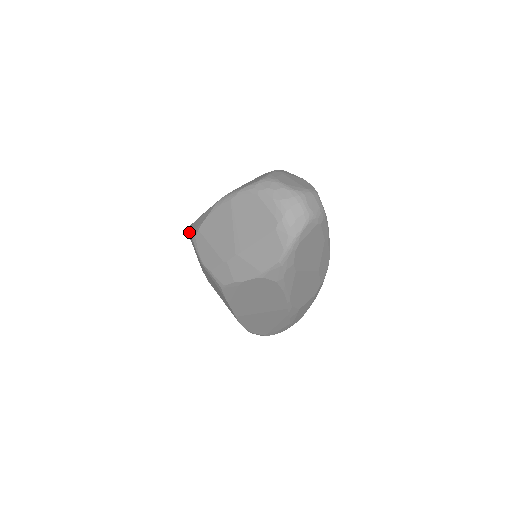
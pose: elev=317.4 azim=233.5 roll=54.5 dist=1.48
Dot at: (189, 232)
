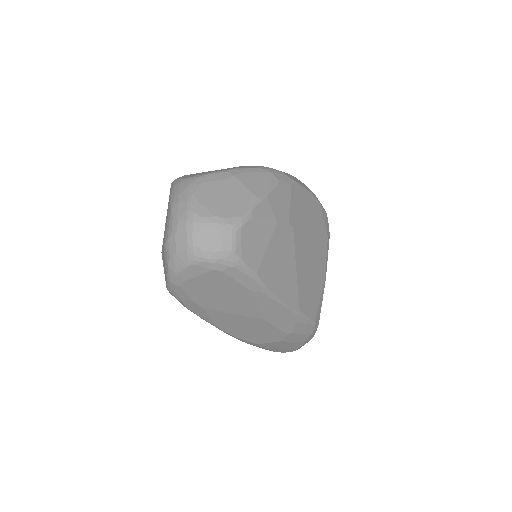
Dot at: occluded
